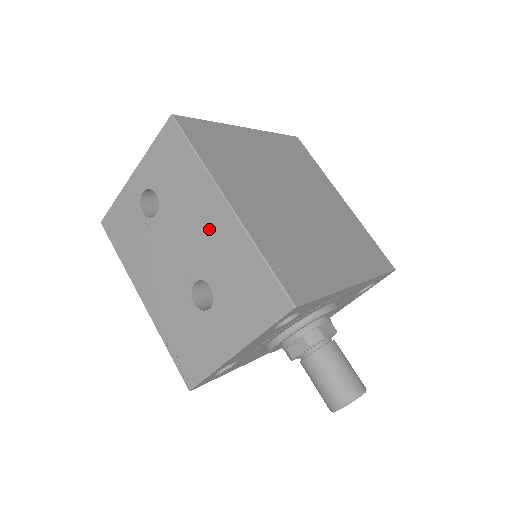
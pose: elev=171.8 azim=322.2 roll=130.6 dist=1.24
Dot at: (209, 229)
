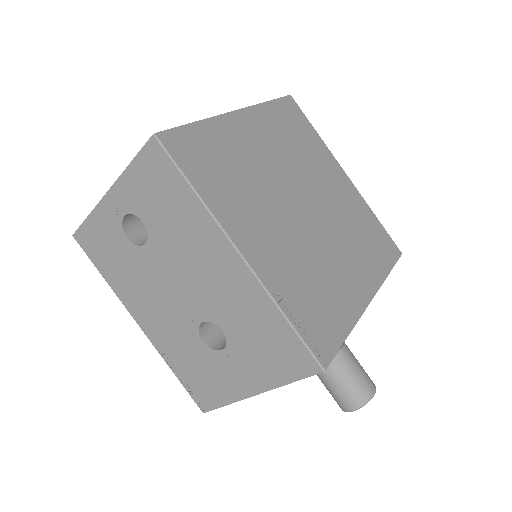
Dot at: (216, 275)
